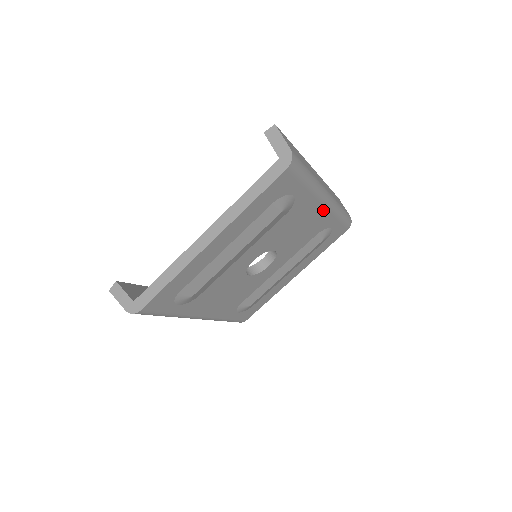
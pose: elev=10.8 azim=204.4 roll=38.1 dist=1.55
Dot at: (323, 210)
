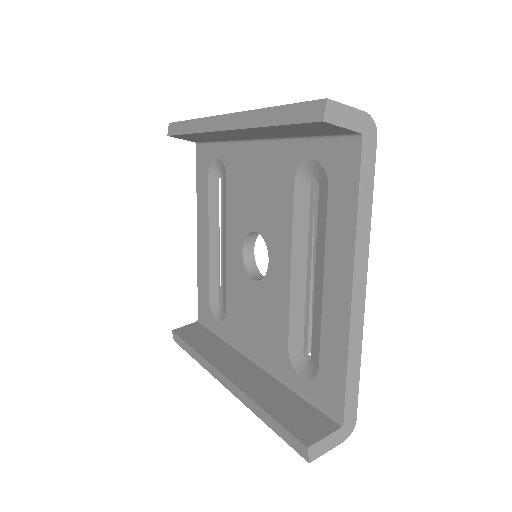
Dot at: occluded
